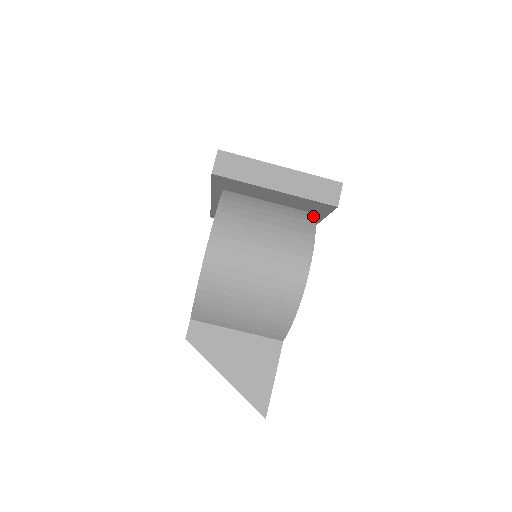
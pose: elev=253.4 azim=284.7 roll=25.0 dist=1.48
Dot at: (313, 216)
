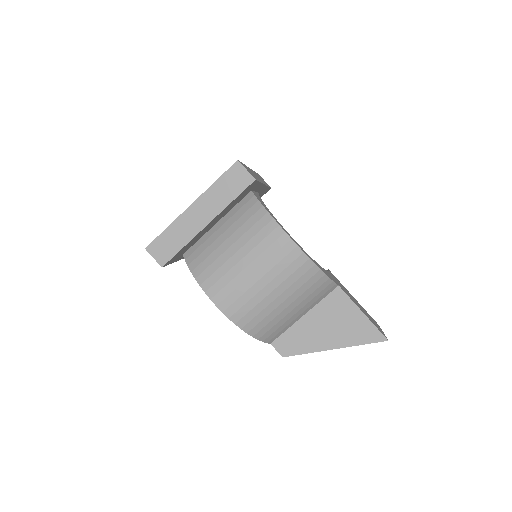
Dot at: (252, 196)
